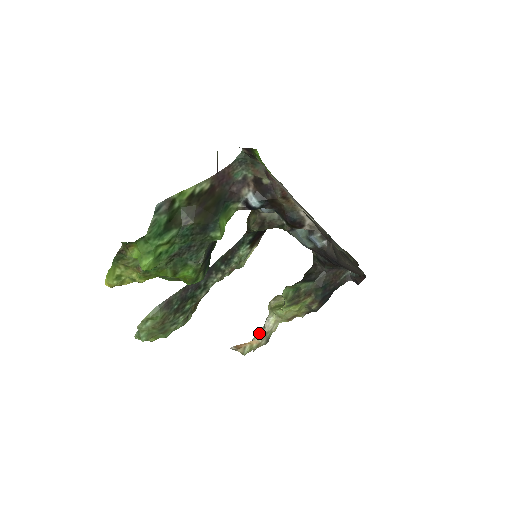
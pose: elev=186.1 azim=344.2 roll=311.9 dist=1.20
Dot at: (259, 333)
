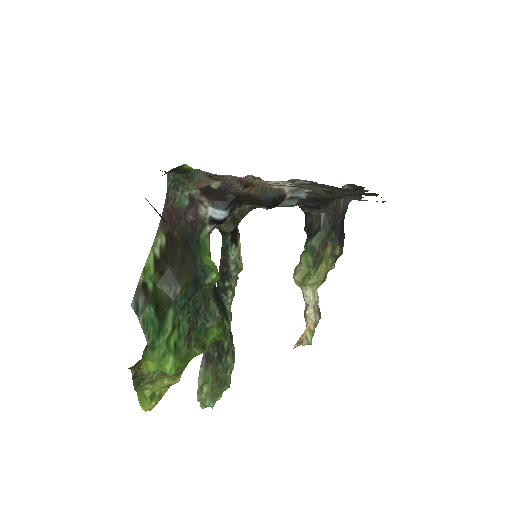
Dot at: (307, 314)
